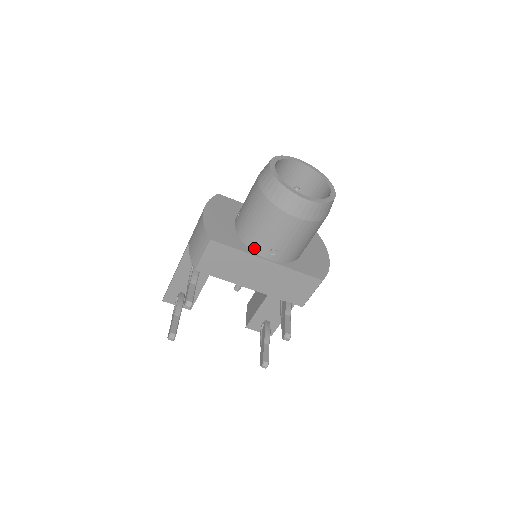
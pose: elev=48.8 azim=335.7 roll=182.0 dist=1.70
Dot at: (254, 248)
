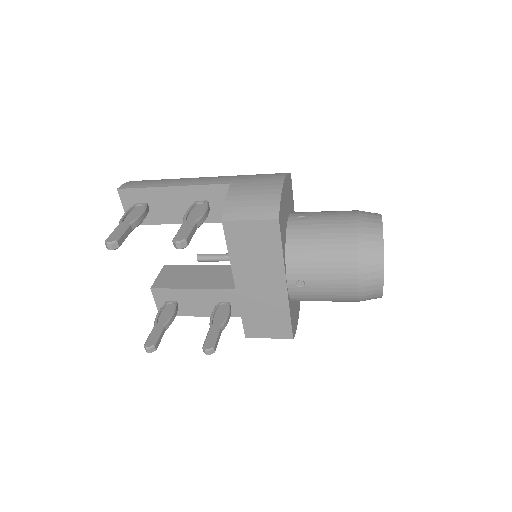
Dot at: (291, 263)
